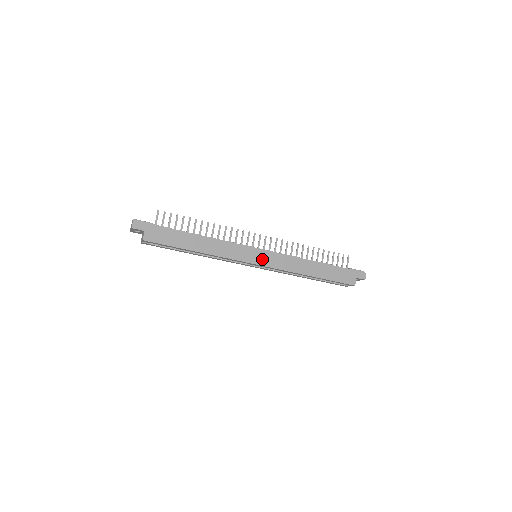
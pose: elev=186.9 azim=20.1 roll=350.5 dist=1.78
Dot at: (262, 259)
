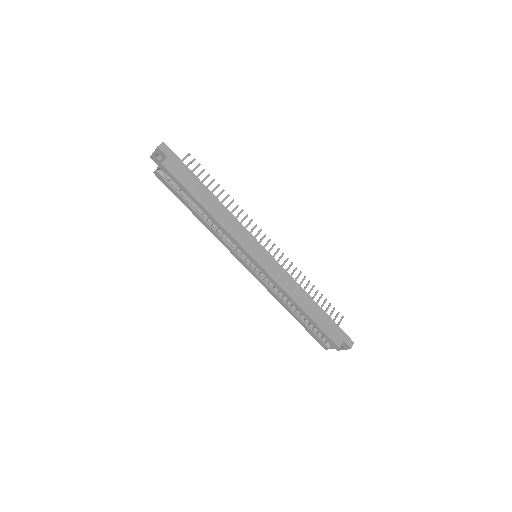
Dot at: (262, 259)
